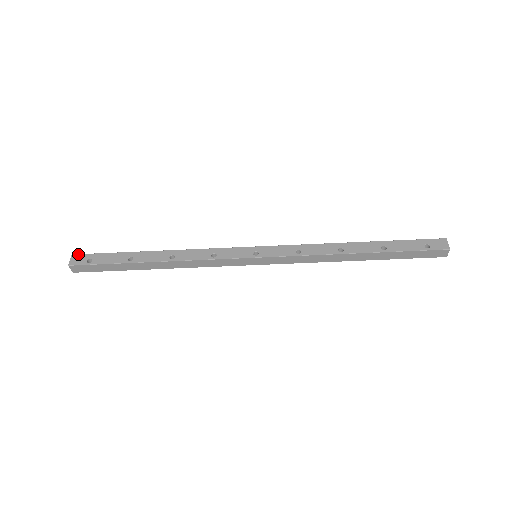
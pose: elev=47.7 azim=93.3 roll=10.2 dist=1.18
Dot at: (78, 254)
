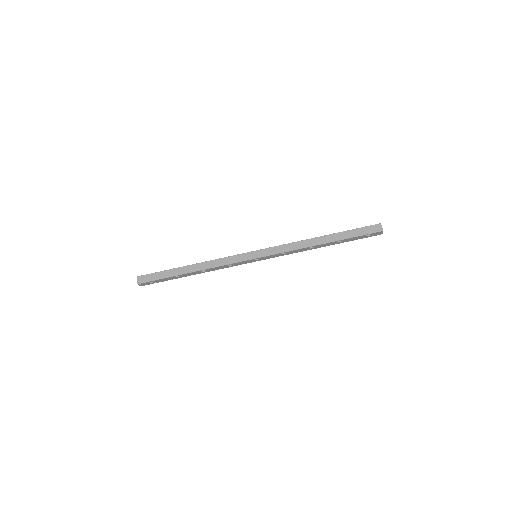
Dot at: occluded
